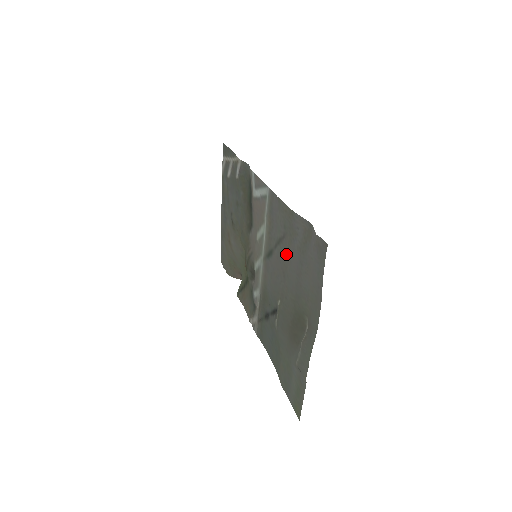
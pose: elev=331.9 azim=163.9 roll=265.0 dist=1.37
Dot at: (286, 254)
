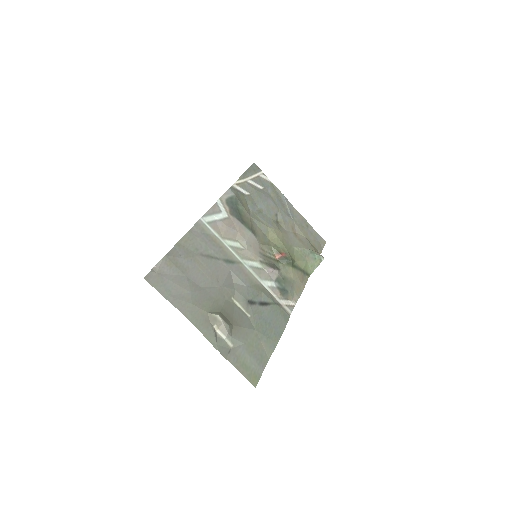
Dot at: (206, 268)
